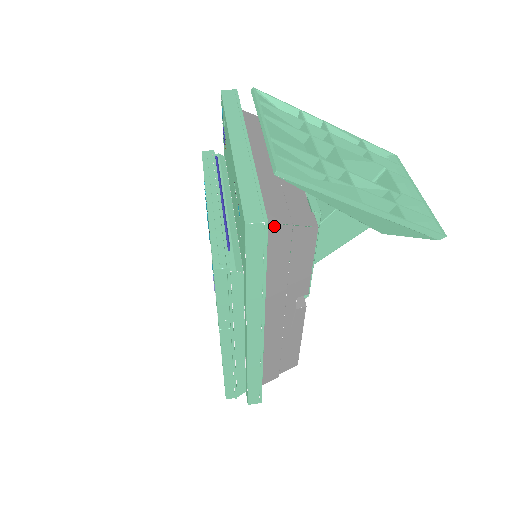
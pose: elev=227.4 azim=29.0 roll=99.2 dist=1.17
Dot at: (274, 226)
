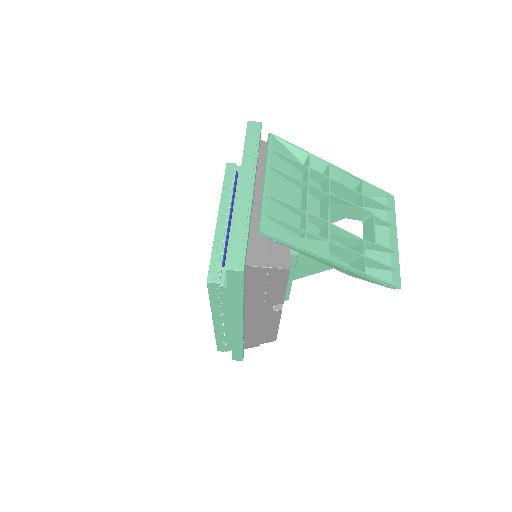
Dot at: (253, 267)
